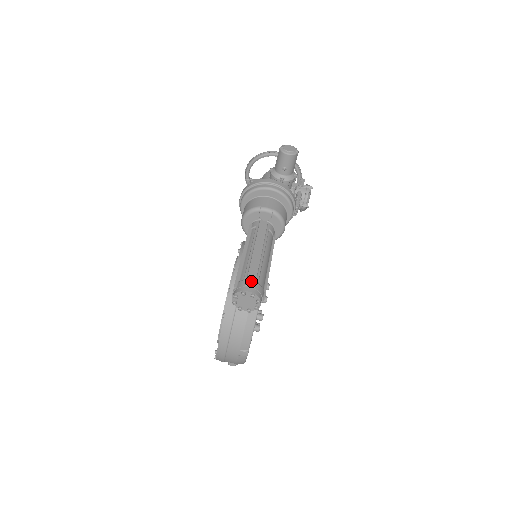
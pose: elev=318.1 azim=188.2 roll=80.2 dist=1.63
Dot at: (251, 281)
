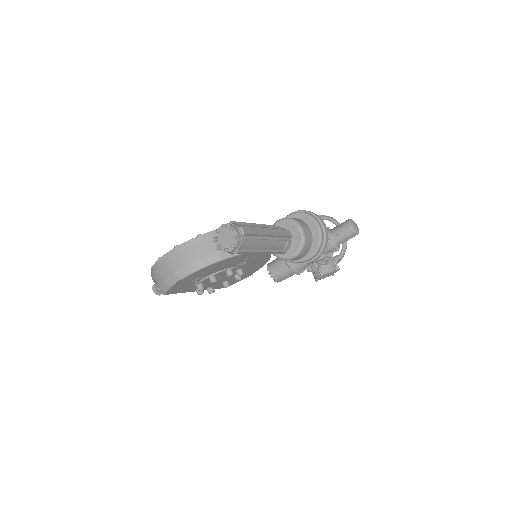
Dot at: (245, 230)
